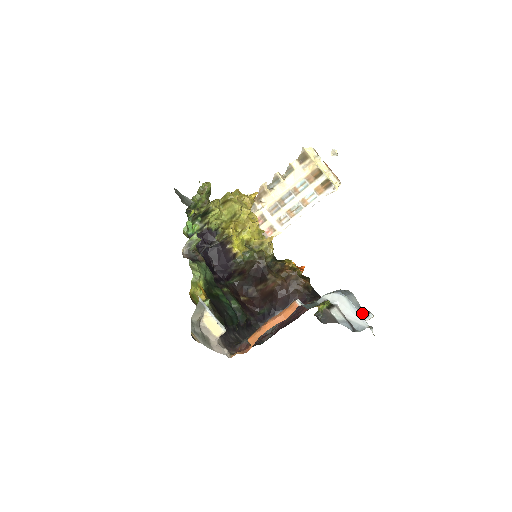
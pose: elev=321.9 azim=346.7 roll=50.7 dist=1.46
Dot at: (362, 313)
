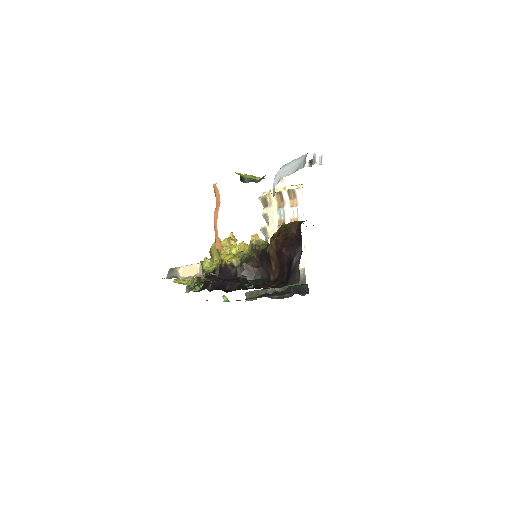
Dot at: (309, 163)
